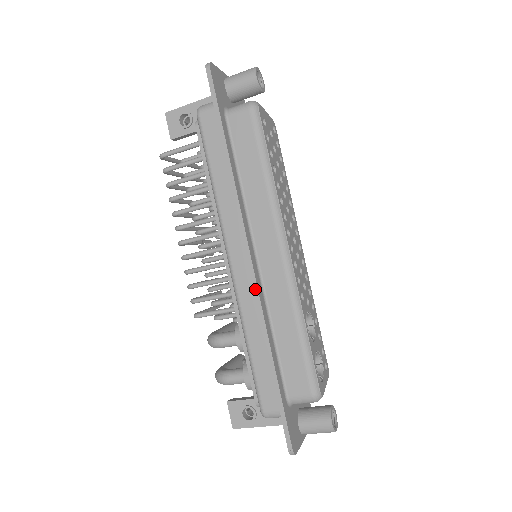
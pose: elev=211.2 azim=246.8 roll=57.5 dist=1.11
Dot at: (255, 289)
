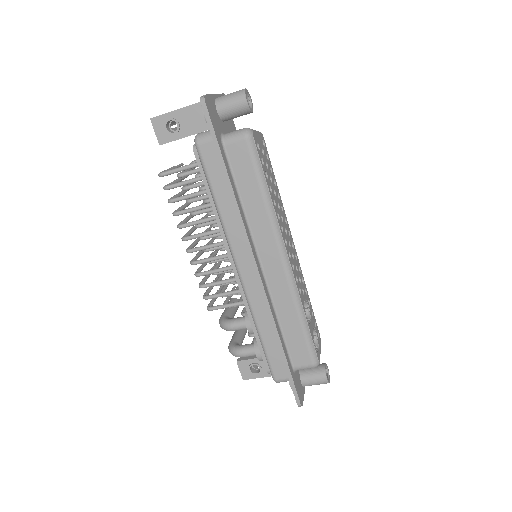
Dot at: (263, 294)
